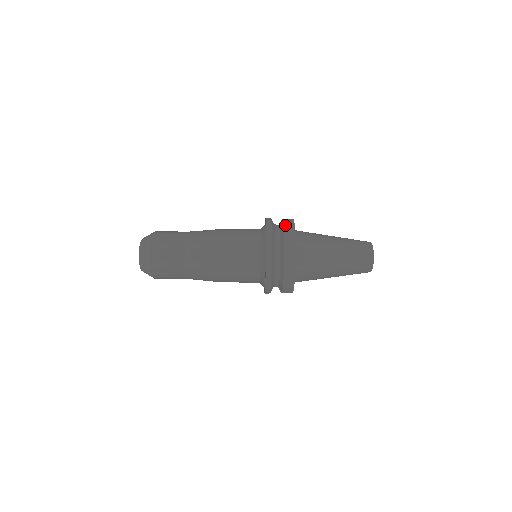
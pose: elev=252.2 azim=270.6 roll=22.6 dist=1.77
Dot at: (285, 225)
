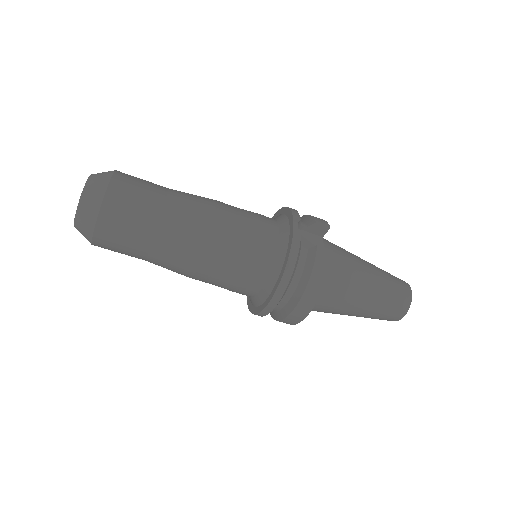
Dot at: (313, 274)
